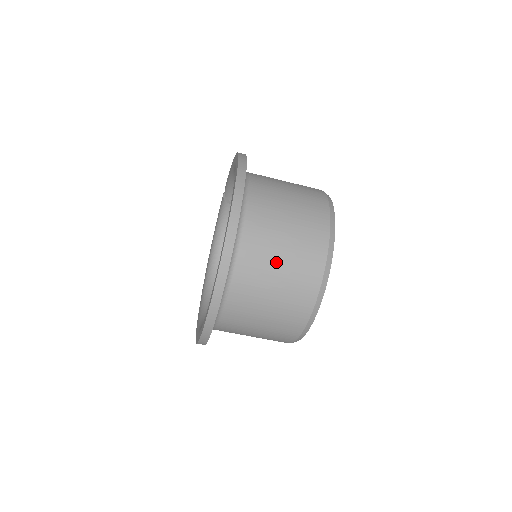
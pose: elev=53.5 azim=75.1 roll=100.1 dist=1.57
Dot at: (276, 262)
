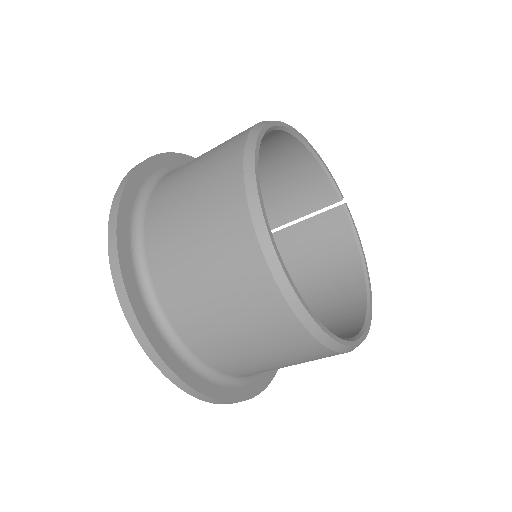
Dot at: (184, 204)
